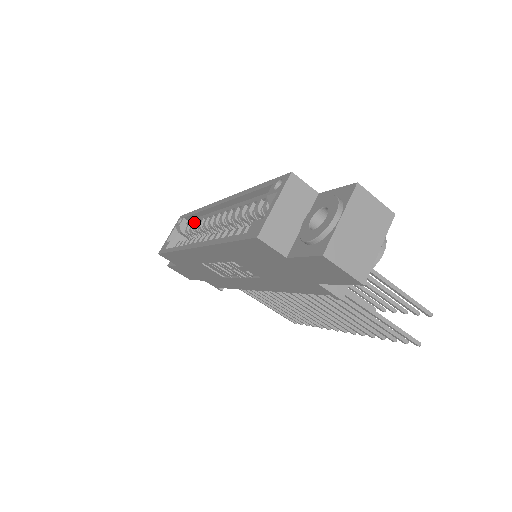
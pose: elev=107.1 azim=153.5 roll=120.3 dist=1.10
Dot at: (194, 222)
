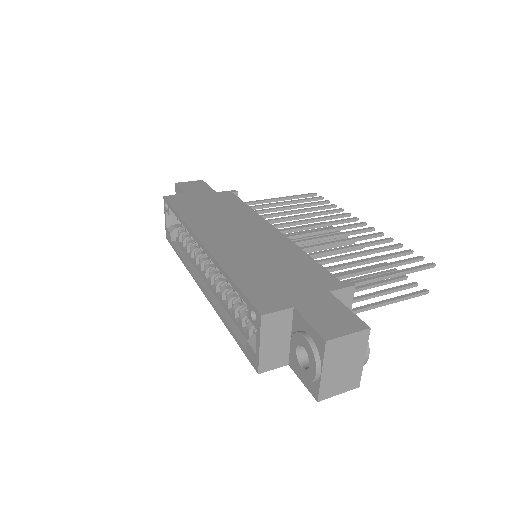
Dot at: occluded
